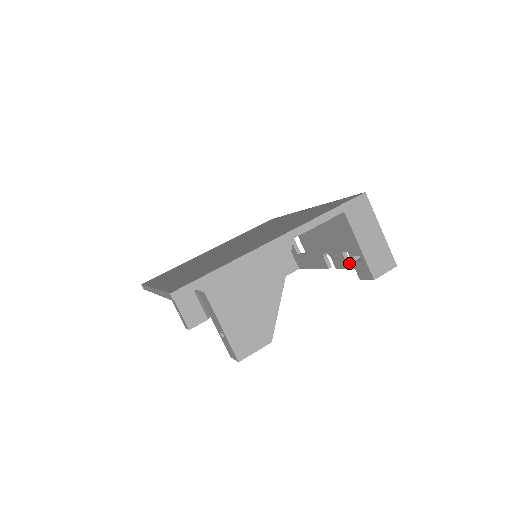
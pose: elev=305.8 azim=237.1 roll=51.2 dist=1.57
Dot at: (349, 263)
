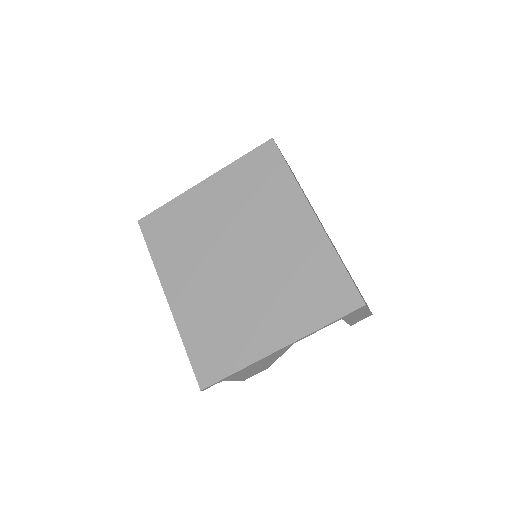
Dot at: occluded
